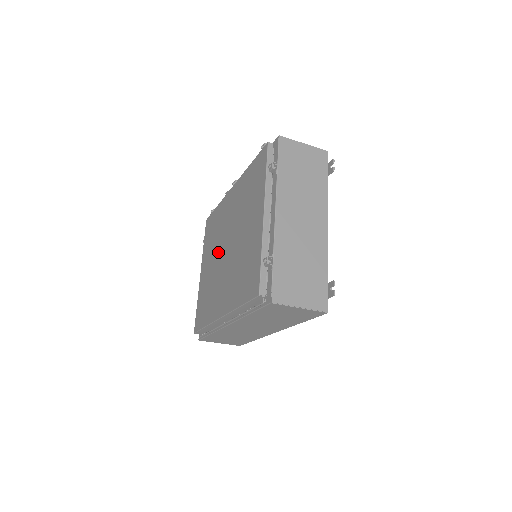
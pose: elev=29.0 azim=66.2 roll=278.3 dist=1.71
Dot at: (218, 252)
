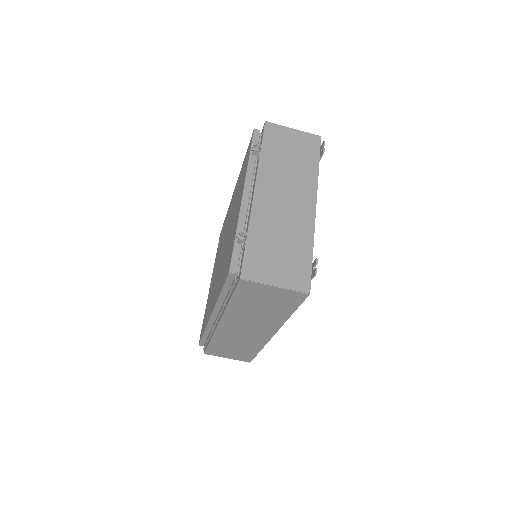
Dot at: occluded
